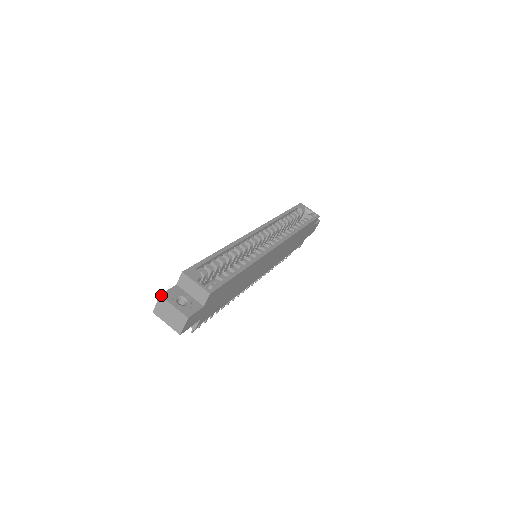
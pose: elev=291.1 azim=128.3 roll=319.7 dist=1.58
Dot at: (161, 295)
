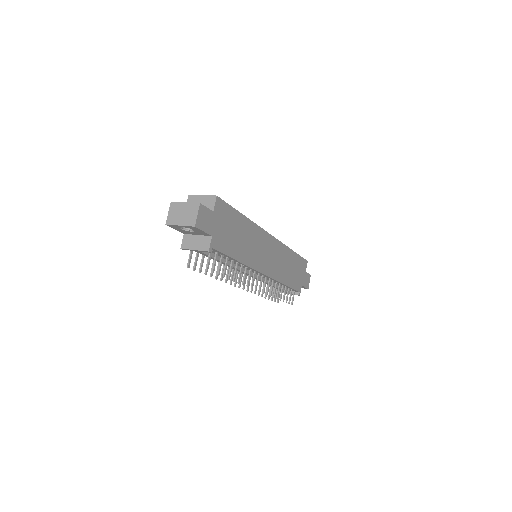
Dot at: (172, 202)
